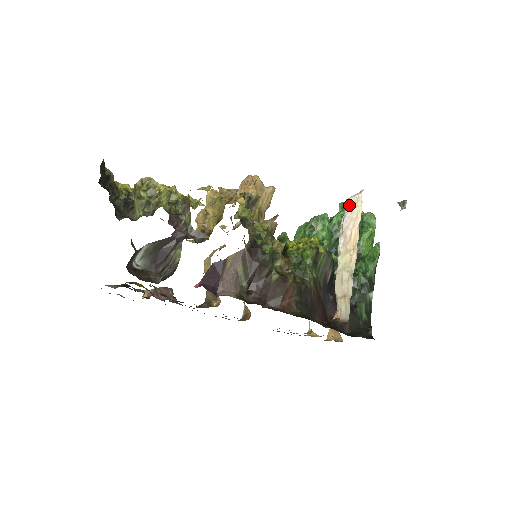
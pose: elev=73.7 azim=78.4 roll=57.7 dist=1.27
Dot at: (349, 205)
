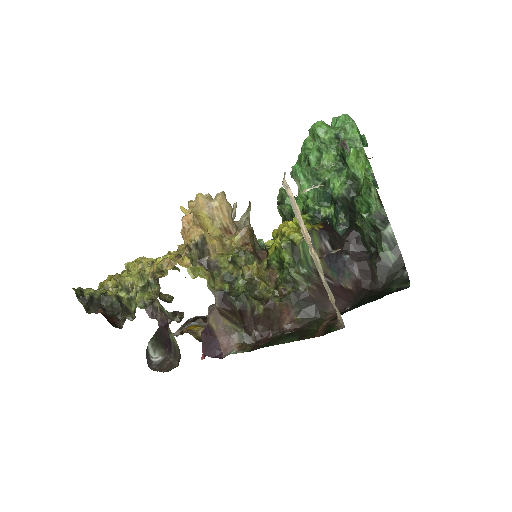
Dot at: (286, 191)
